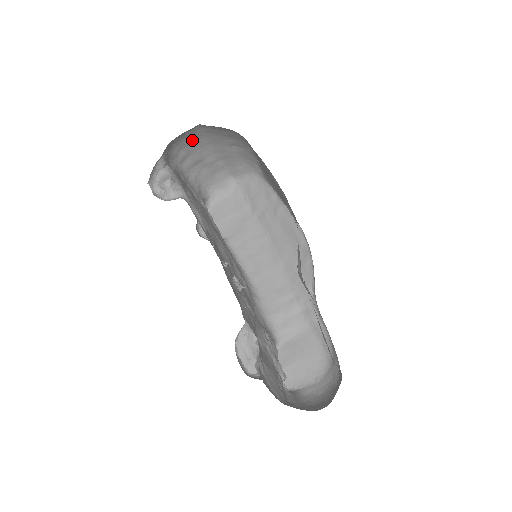
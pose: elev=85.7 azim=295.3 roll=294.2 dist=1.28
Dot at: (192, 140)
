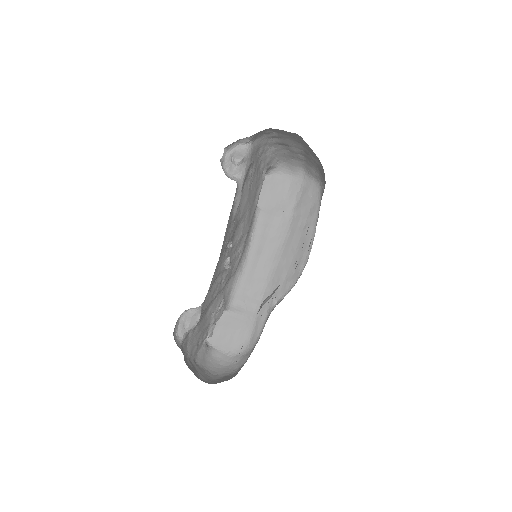
Dot at: (288, 134)
